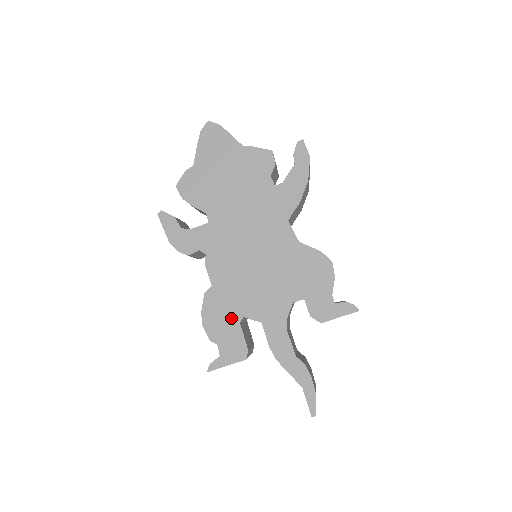
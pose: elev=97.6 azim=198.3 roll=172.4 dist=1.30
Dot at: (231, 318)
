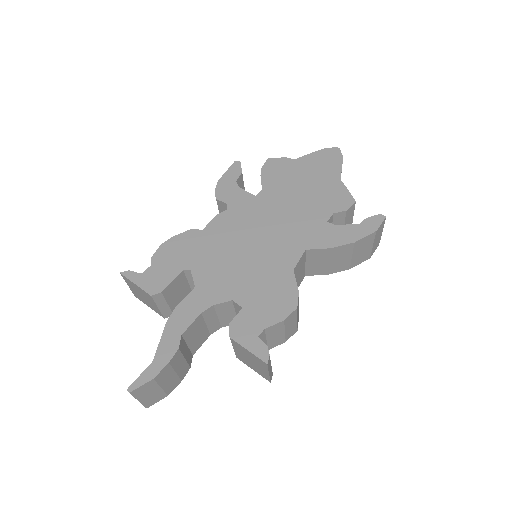
Dot at: (183, 261)
